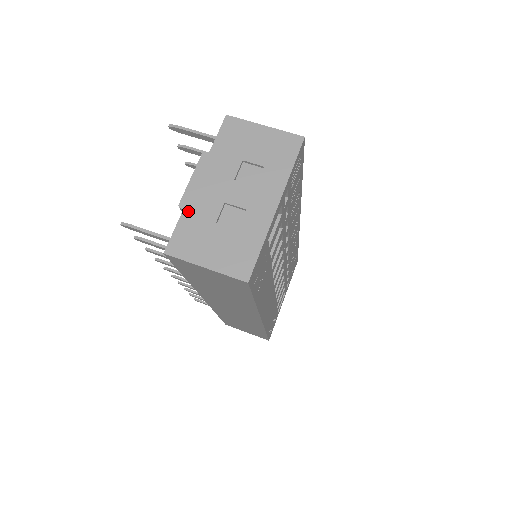
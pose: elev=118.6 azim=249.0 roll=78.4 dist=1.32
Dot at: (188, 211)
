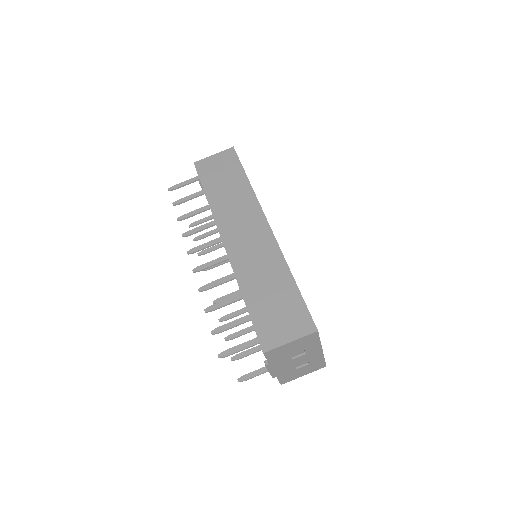
Dot at: (279, 376)
